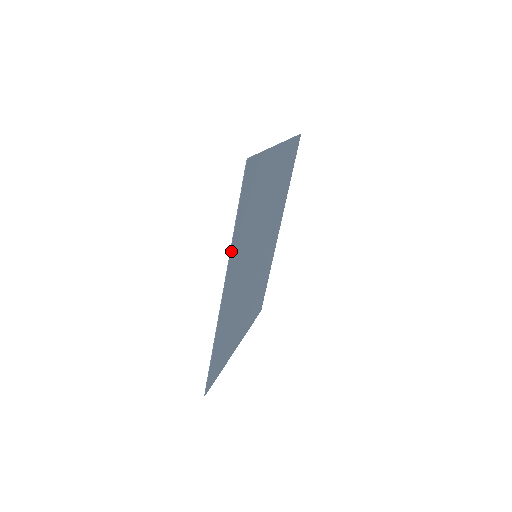
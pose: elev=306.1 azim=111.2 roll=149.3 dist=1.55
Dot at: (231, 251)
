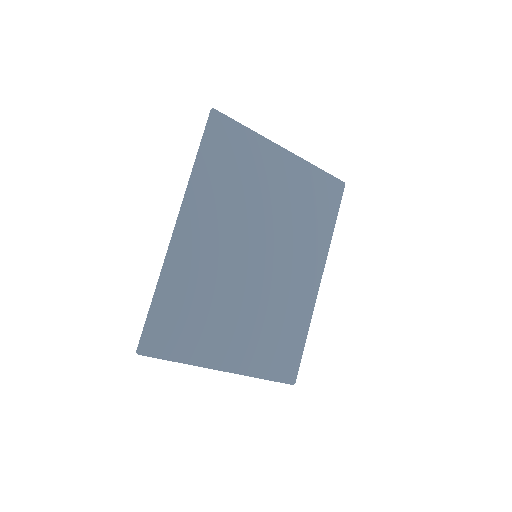
Dot at: (190, 186)
